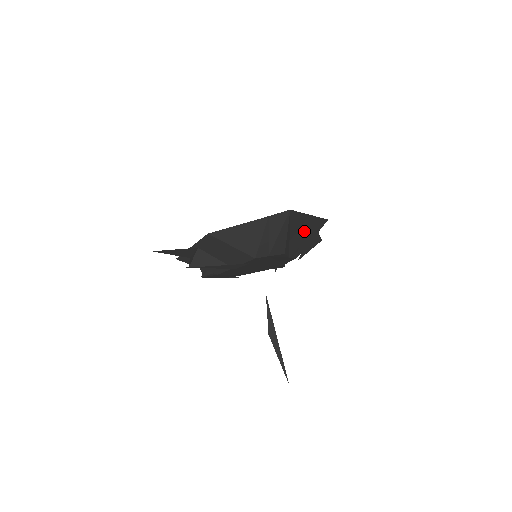
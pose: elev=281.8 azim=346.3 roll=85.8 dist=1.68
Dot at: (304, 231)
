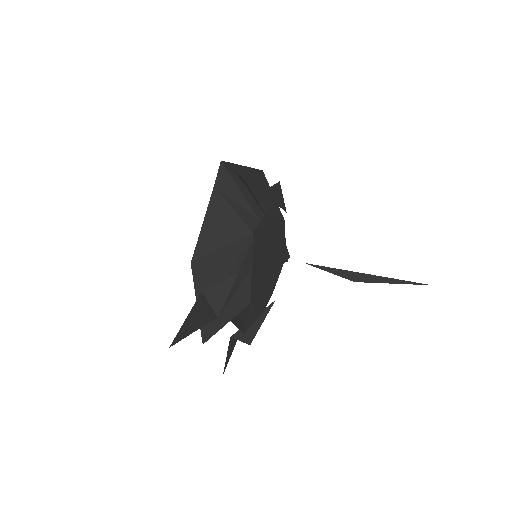
Dot at: (258, 186)
